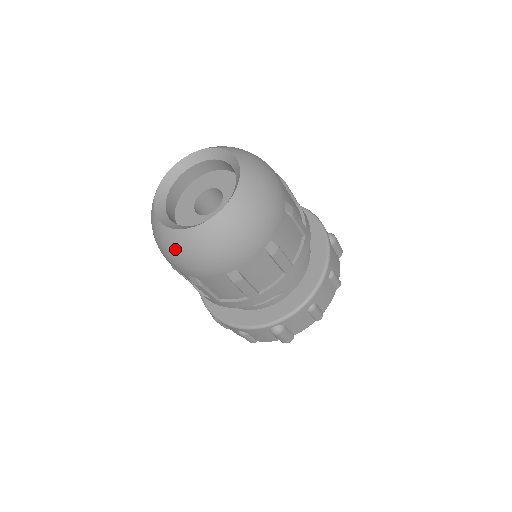
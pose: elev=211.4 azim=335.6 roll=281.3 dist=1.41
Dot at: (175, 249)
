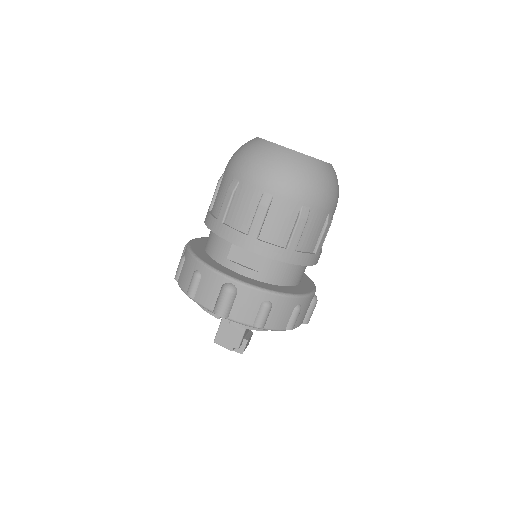
Dot at: (254, 150)
